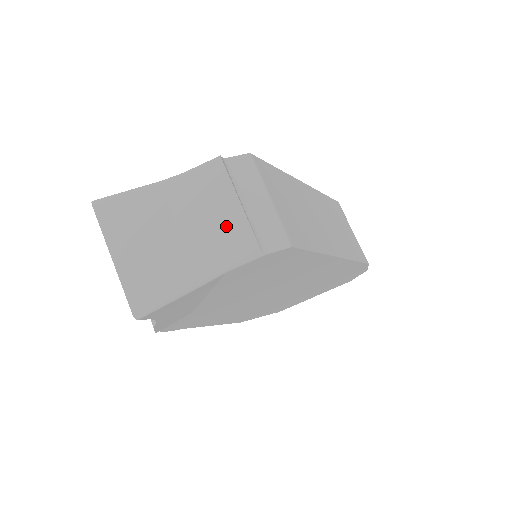
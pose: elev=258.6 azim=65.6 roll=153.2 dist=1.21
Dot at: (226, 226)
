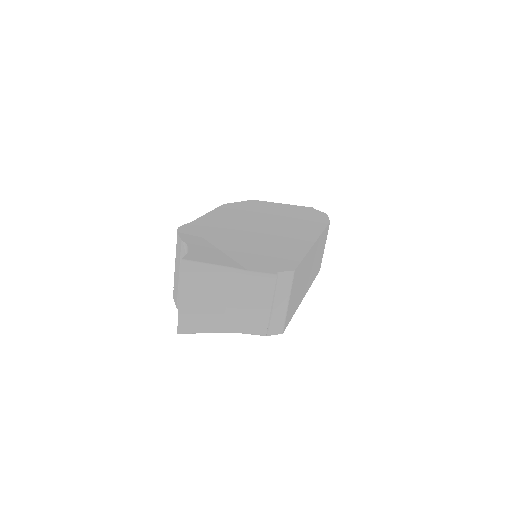
Dot at: (255, 315)
